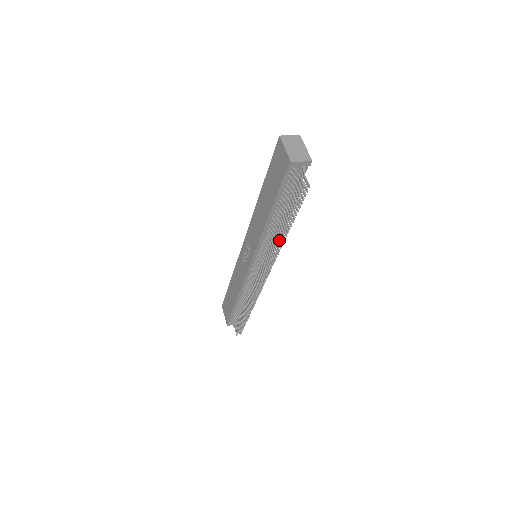
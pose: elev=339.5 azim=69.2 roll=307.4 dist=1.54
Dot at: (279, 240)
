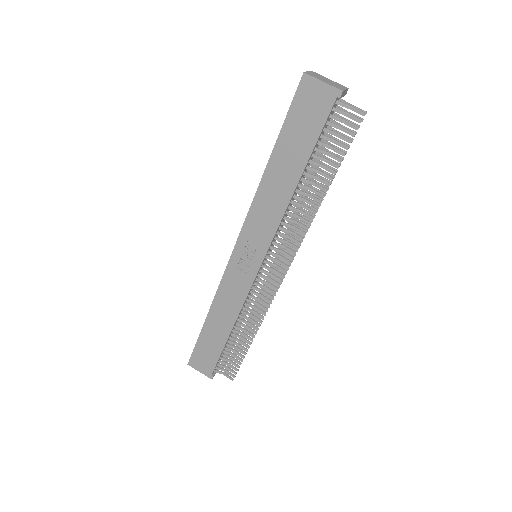
Dot at: (320, 203)
